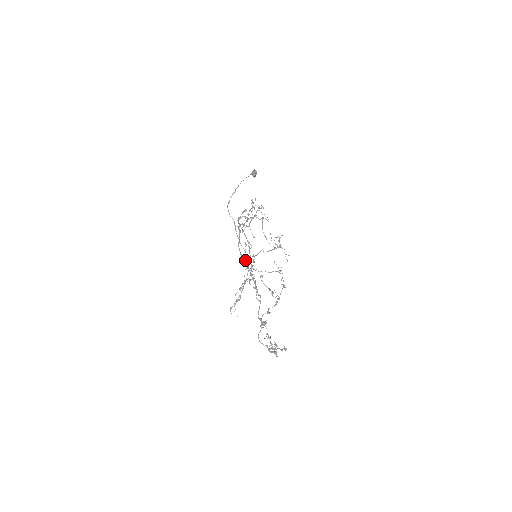
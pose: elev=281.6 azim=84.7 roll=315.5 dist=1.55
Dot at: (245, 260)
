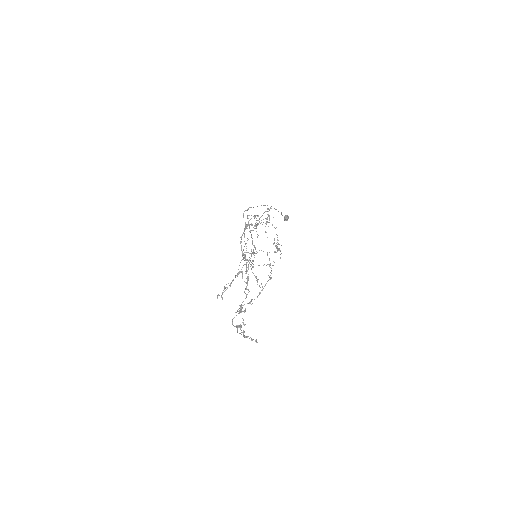
Dot at: (244, 254)
